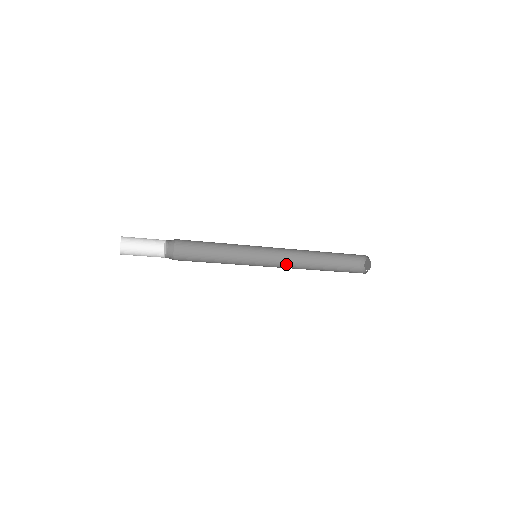
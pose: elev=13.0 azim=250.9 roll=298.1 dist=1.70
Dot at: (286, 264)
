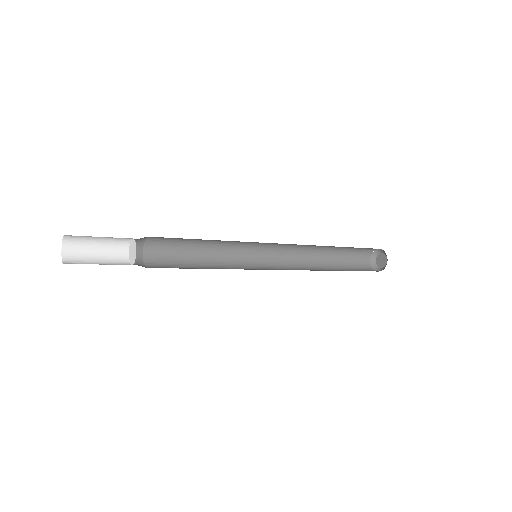
Dot at: (289, 261)
